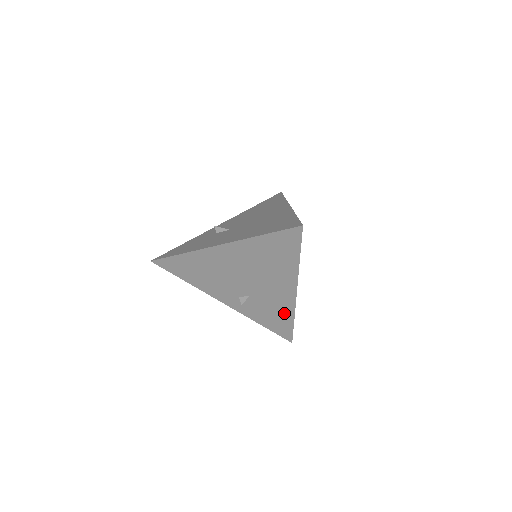
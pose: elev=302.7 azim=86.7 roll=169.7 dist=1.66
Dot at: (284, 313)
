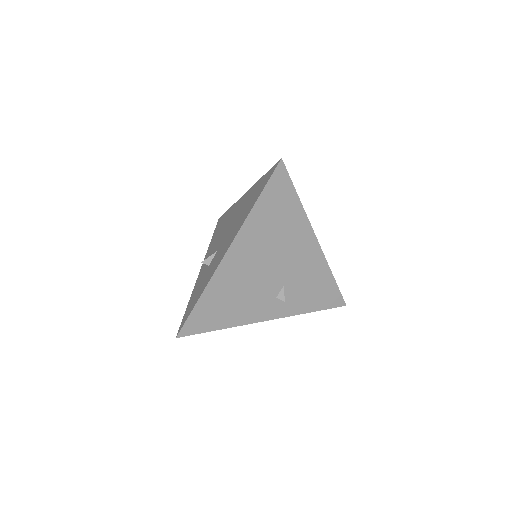
Dot at: (321, 276)
